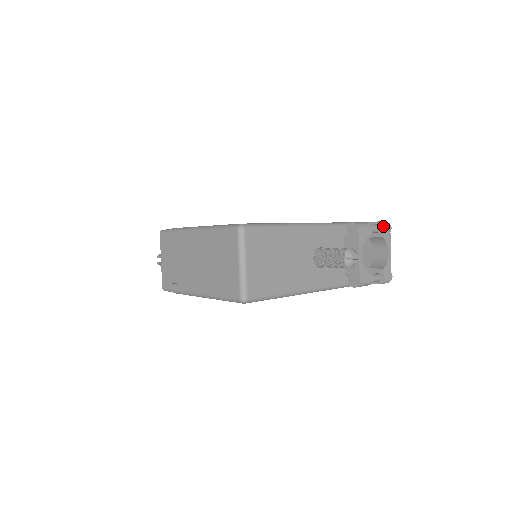
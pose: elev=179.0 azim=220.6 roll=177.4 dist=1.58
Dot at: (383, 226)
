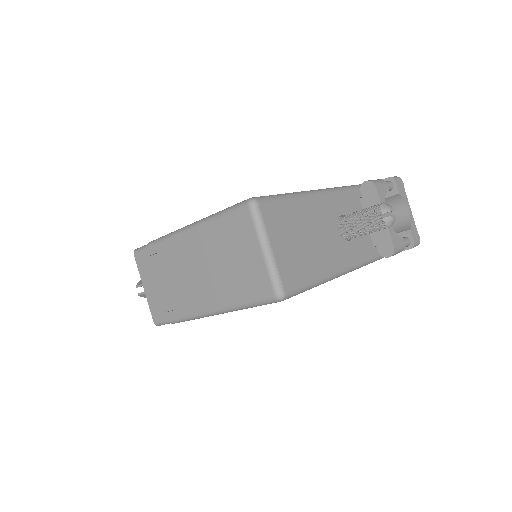
Dot at: (396, 181)
